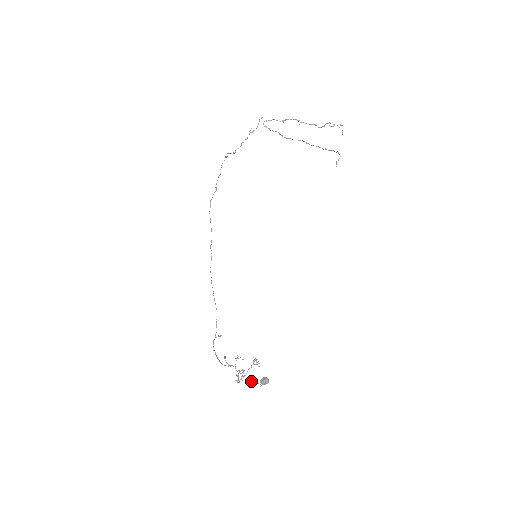
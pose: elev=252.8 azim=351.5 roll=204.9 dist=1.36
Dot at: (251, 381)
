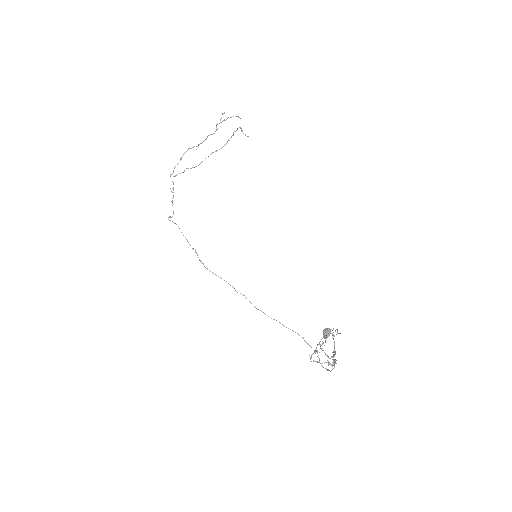
Dot at: occluded
